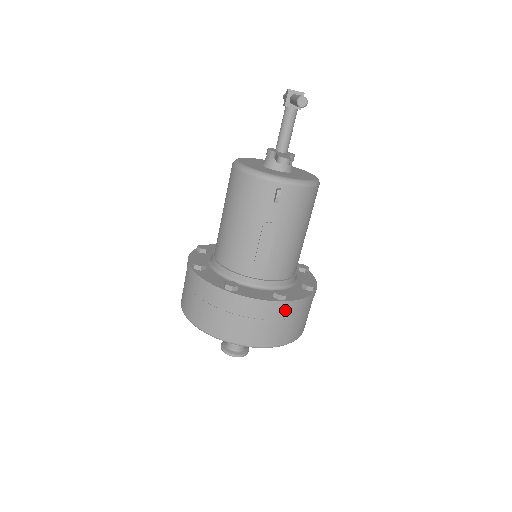
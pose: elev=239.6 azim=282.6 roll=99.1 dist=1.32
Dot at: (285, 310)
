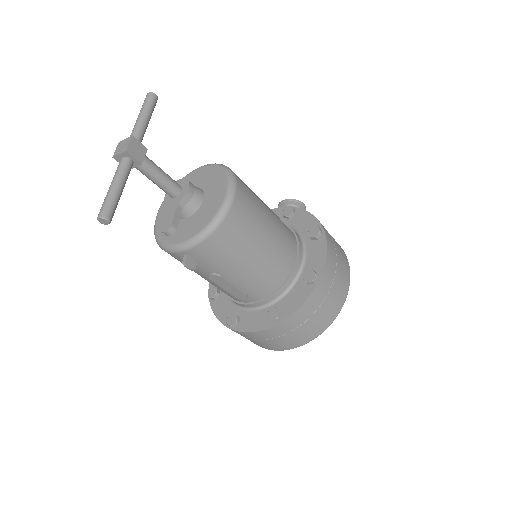
Dot at: (288, 325)
